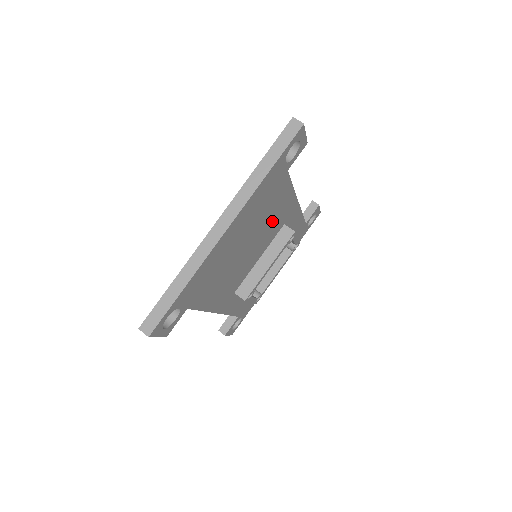
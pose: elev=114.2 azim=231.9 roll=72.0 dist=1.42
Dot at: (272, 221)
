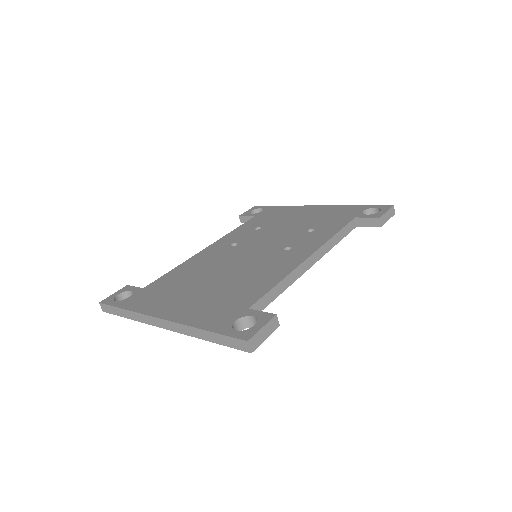
Dot at: occluded
